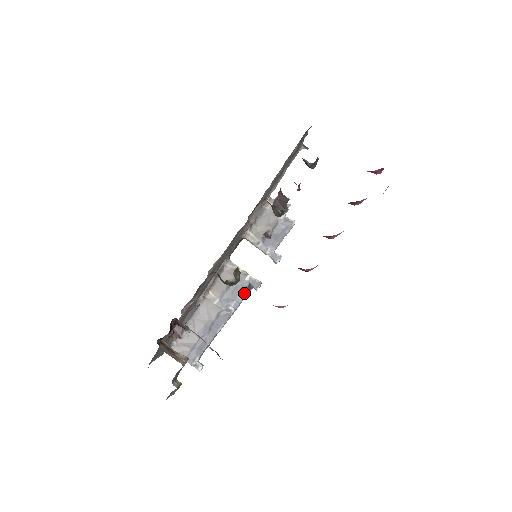
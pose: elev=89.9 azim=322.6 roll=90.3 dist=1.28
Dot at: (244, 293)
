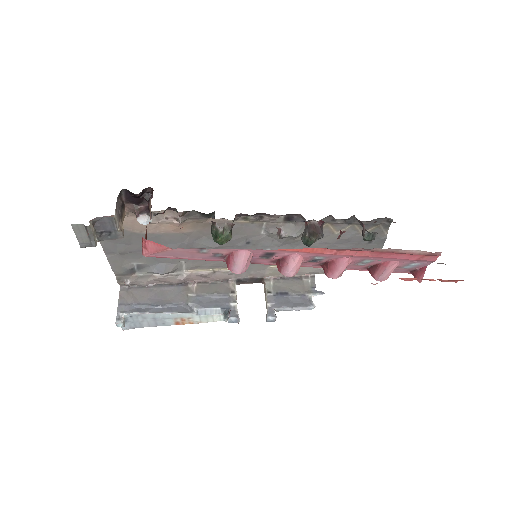
Dot at: (218, 311)
